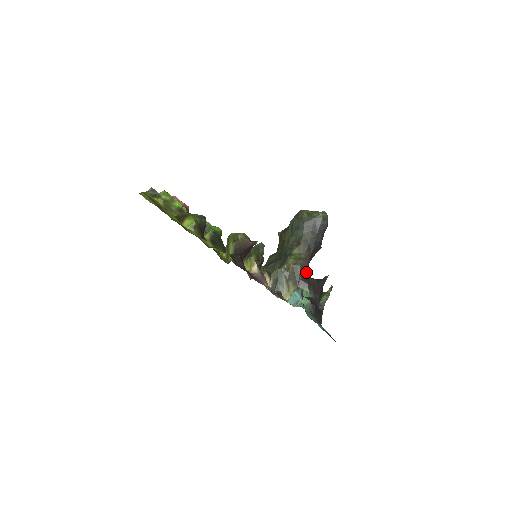
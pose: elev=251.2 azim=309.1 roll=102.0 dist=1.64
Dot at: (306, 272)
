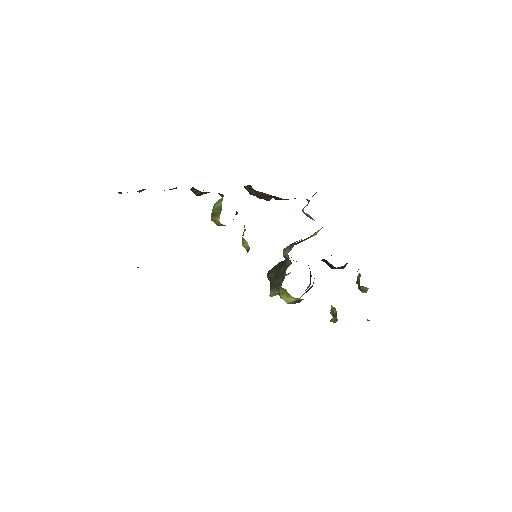
Dot at: occluded
